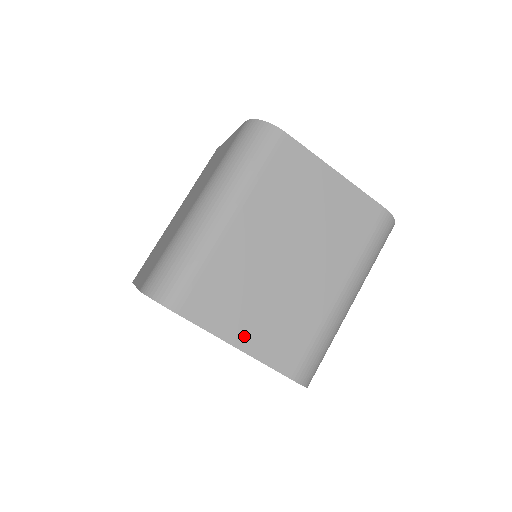
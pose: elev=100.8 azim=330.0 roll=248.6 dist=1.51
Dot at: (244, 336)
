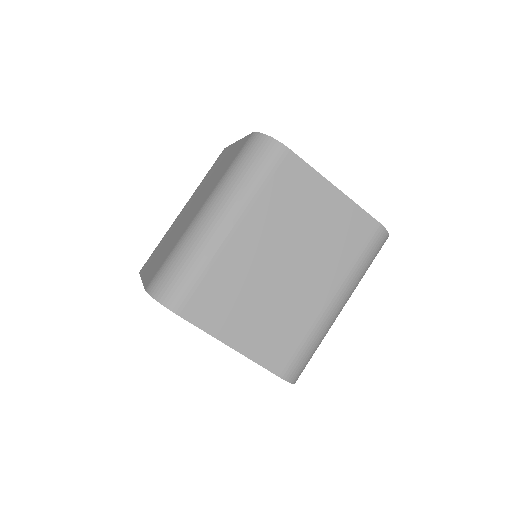
Dot at: (238, 337)
